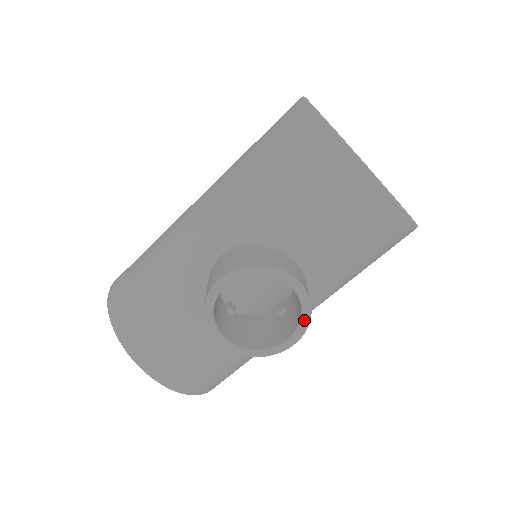
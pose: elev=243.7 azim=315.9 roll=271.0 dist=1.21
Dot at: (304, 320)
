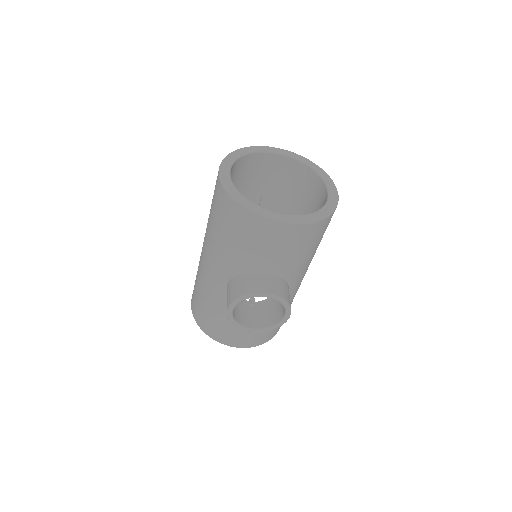
Dot at: (285, 306)
